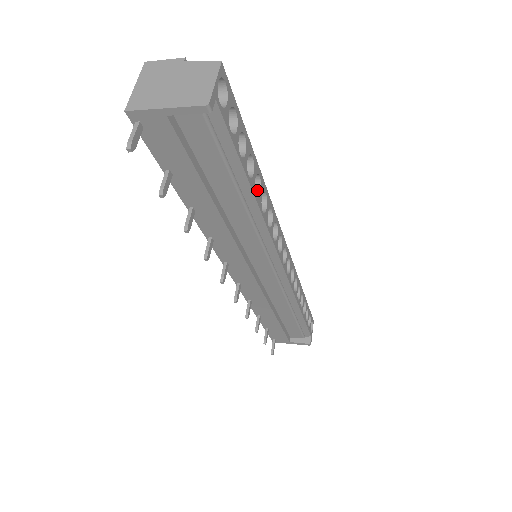
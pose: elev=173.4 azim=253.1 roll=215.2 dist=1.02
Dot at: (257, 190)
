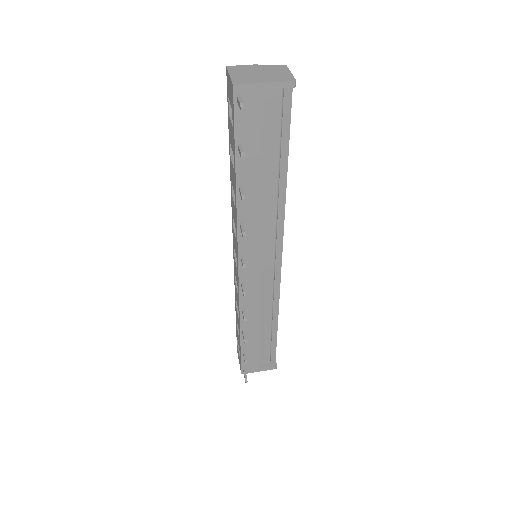
Dot at: occluded
